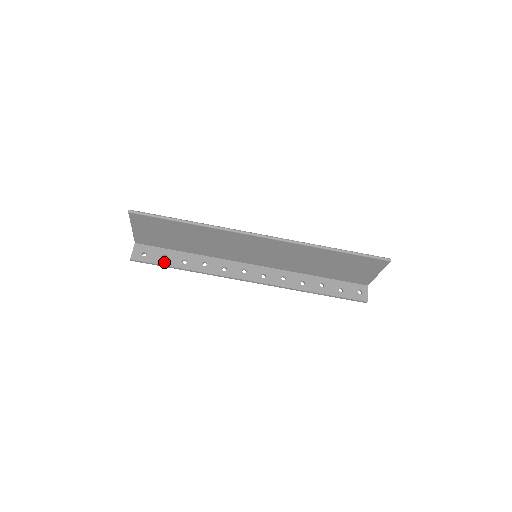
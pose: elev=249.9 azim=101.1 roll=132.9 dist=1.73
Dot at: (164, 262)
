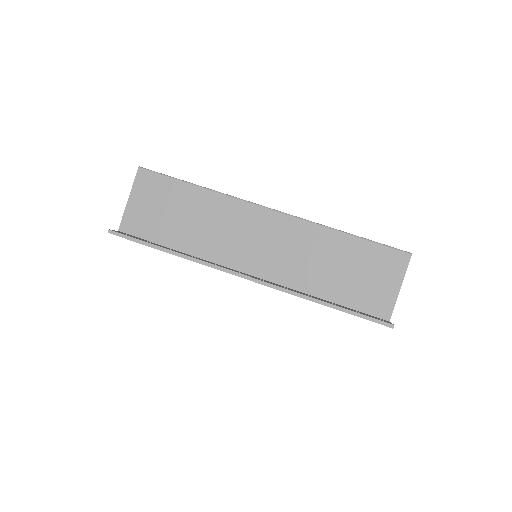
Dot at: (147, 242)
